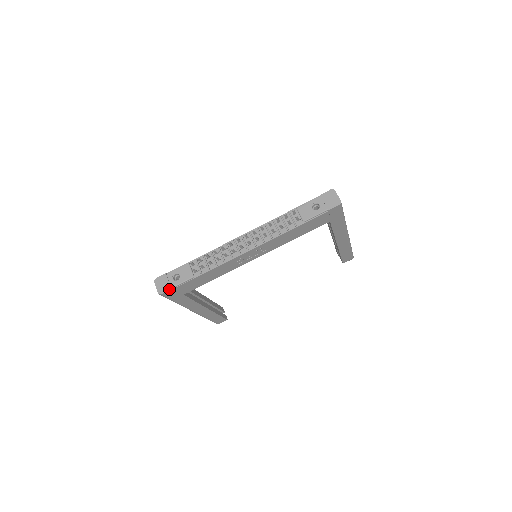
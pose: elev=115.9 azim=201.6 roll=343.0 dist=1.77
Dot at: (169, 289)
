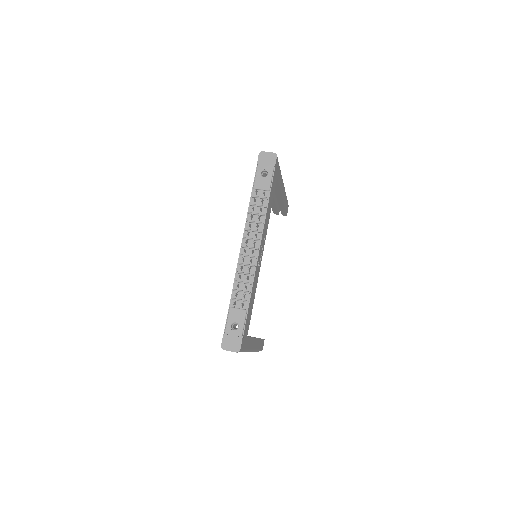
Dot at: (241, 340)
